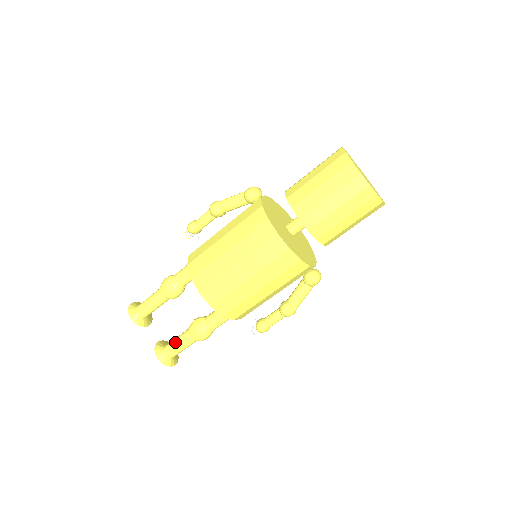
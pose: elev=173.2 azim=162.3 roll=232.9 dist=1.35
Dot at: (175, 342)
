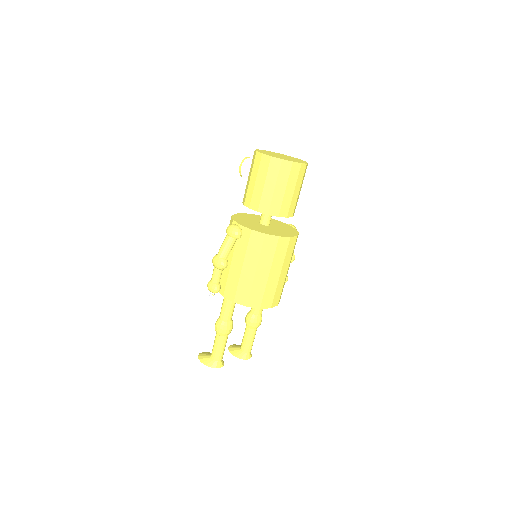
Dot at: (250, 342)
